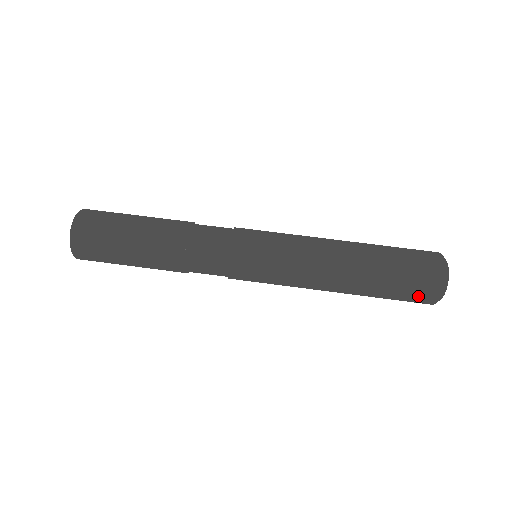
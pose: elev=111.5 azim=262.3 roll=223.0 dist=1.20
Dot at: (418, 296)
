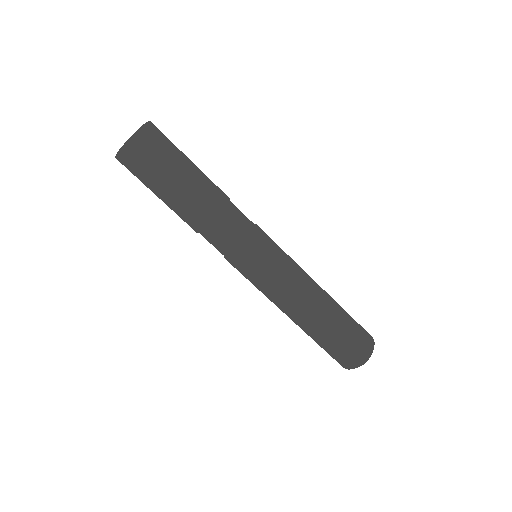
Dot at: occluded
